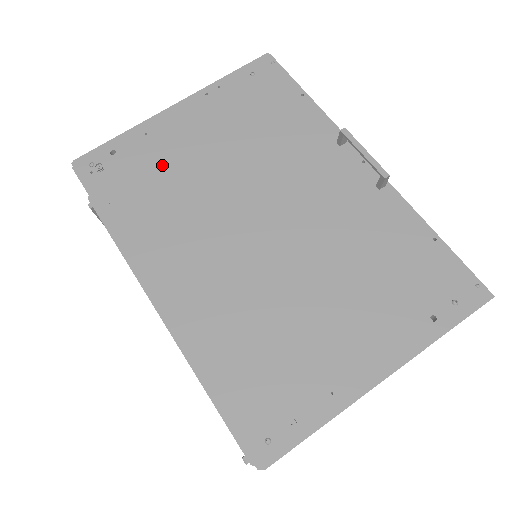
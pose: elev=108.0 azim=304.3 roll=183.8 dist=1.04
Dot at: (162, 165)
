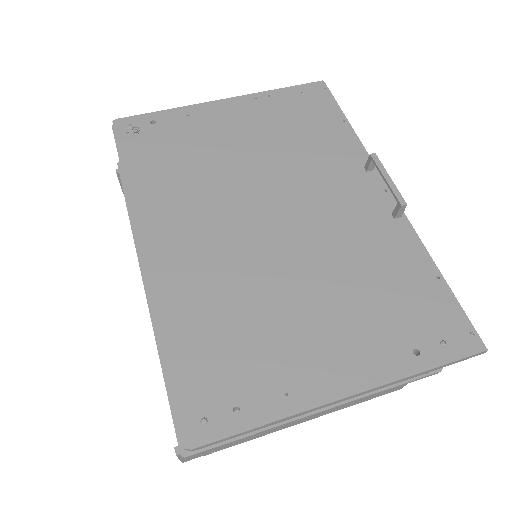
Dot at: (193, 143)
